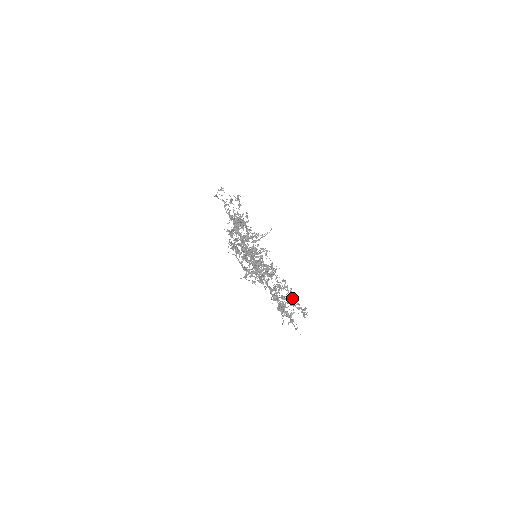
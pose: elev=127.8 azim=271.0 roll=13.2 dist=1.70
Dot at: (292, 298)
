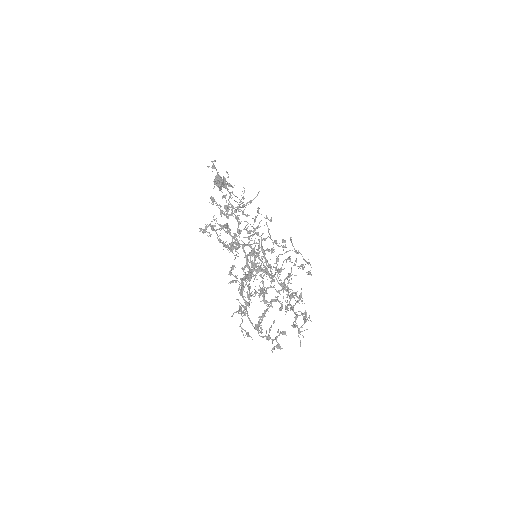
Dot at: (294, 249)
